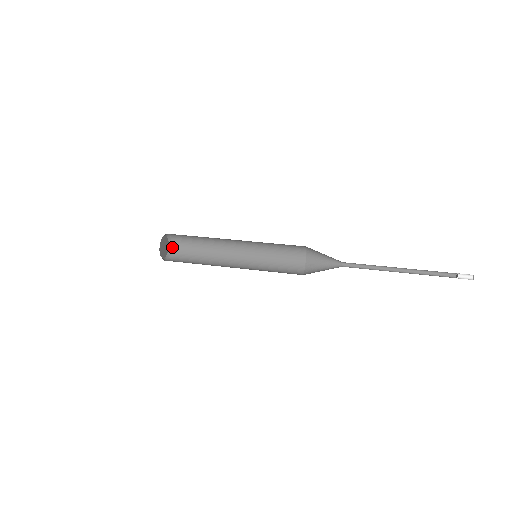
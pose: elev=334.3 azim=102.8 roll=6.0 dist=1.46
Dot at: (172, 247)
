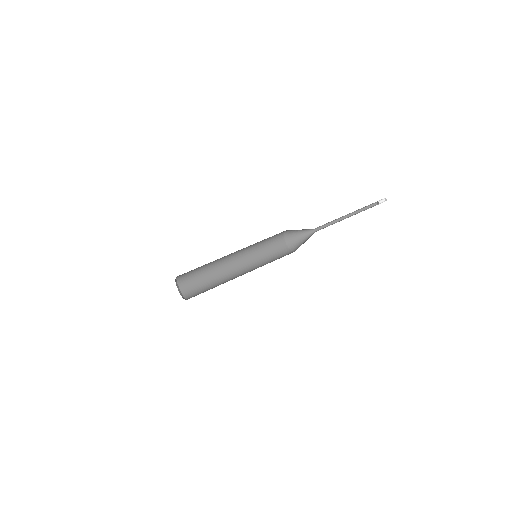
Dot at: (179, 286)
